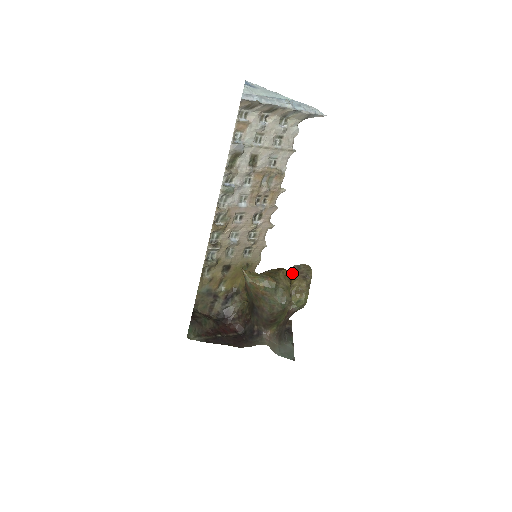
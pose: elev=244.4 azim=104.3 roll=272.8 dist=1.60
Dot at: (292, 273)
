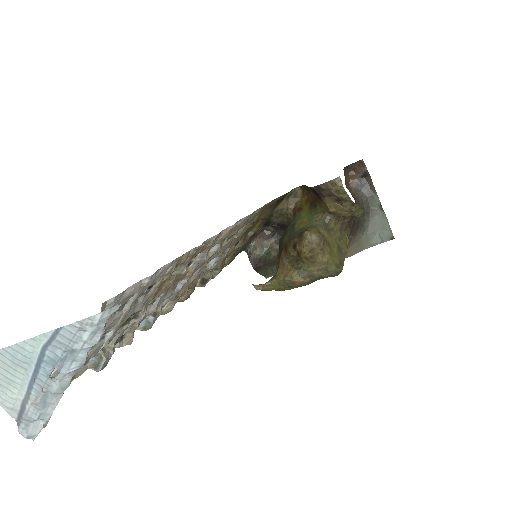
Dot at: occluded
